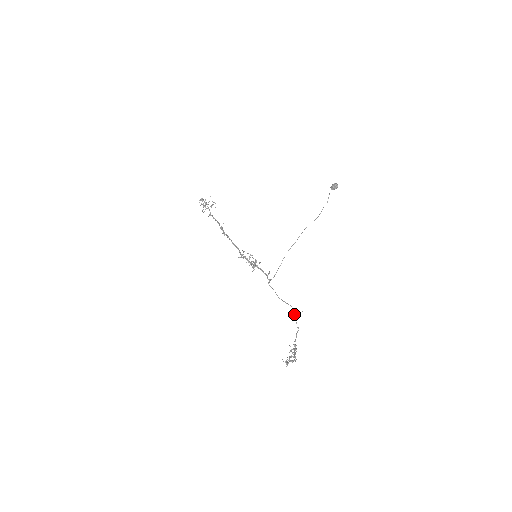
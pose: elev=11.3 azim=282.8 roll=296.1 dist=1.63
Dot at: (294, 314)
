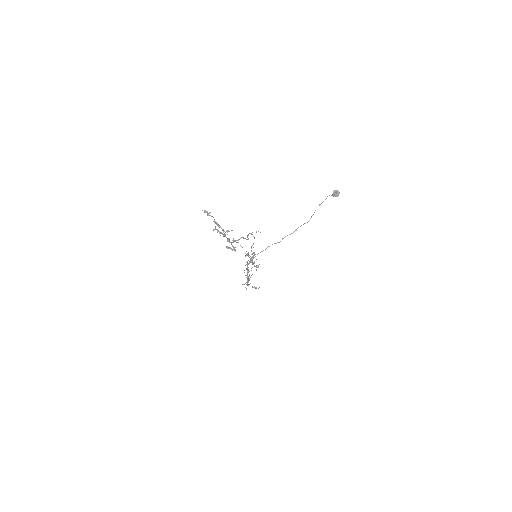
Dot at: (251, 234)
